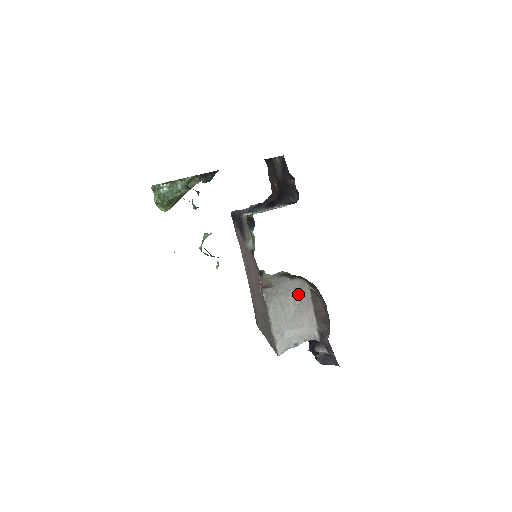
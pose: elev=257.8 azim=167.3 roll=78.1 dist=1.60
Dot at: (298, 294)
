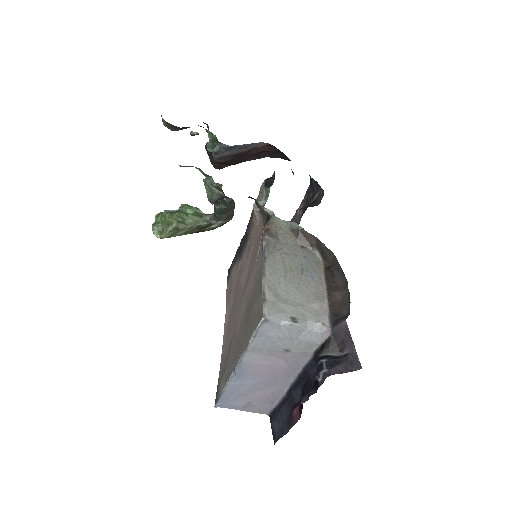
Dot at: (308, 265)
